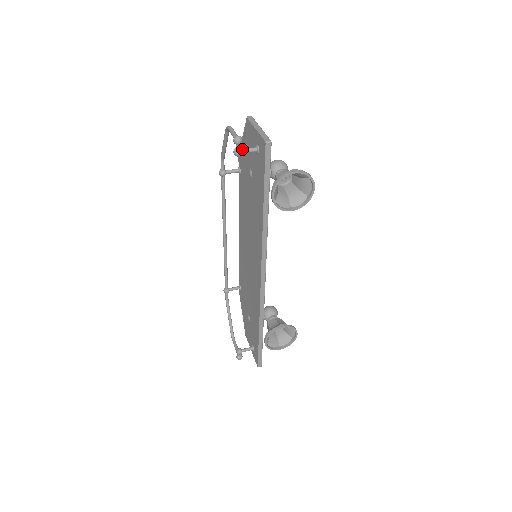
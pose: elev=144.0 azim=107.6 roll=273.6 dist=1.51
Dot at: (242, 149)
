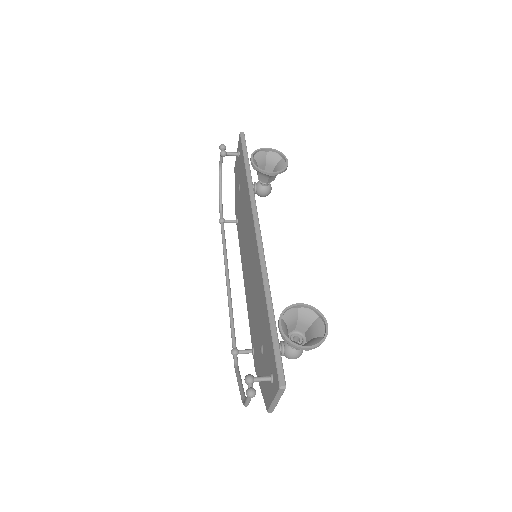
Dot at: (226, 152)
